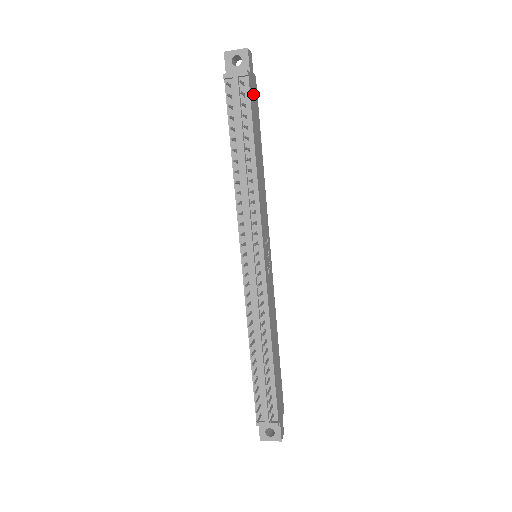
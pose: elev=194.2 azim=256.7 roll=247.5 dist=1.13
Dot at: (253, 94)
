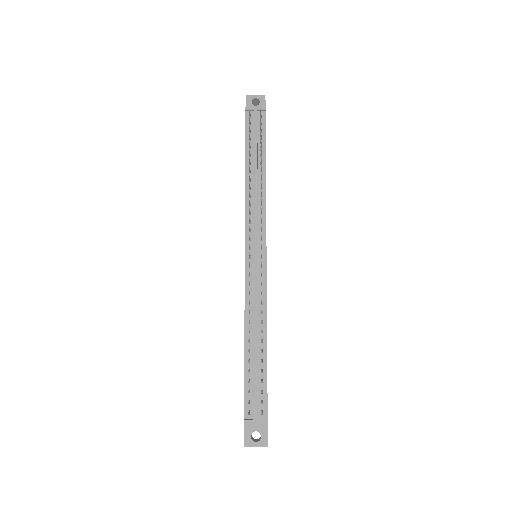
Dot at: occluded
